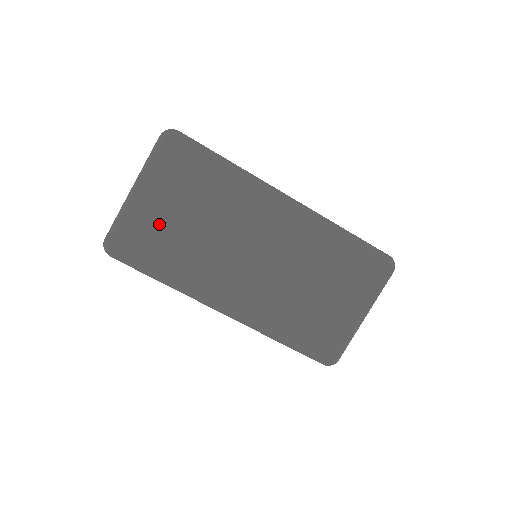
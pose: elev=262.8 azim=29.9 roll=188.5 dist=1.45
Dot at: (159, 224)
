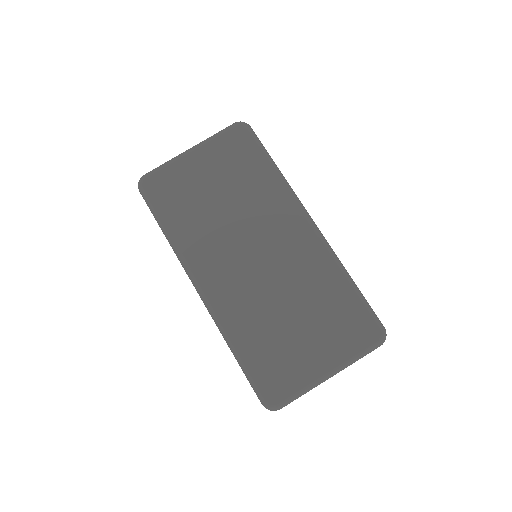
Dot at: (192, 183)
